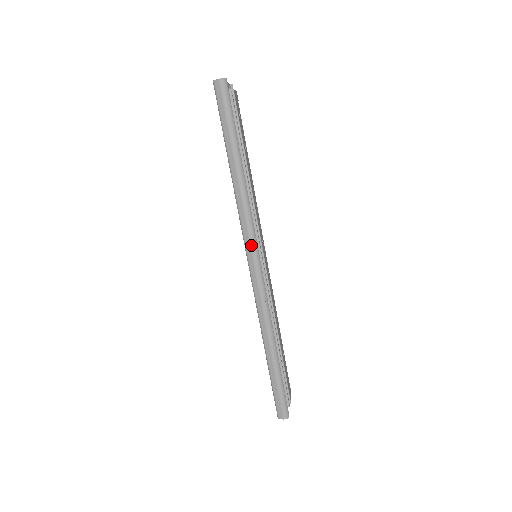
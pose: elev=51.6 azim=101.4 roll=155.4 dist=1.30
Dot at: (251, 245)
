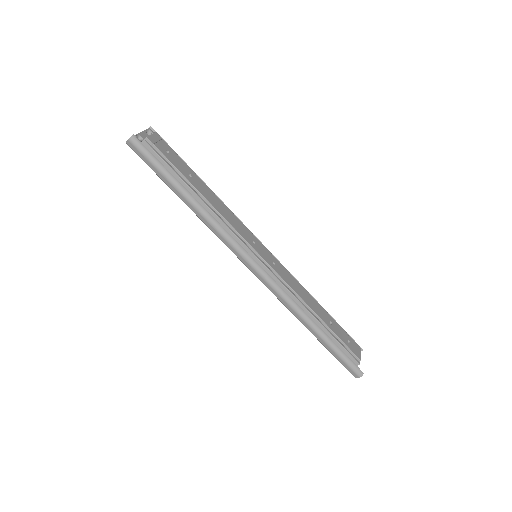
Dot at: (240, 255)
